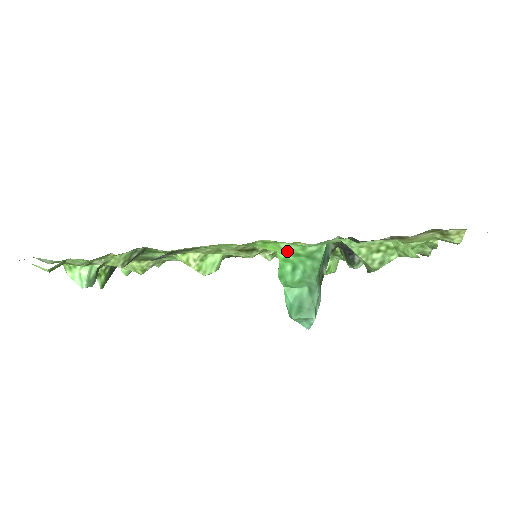
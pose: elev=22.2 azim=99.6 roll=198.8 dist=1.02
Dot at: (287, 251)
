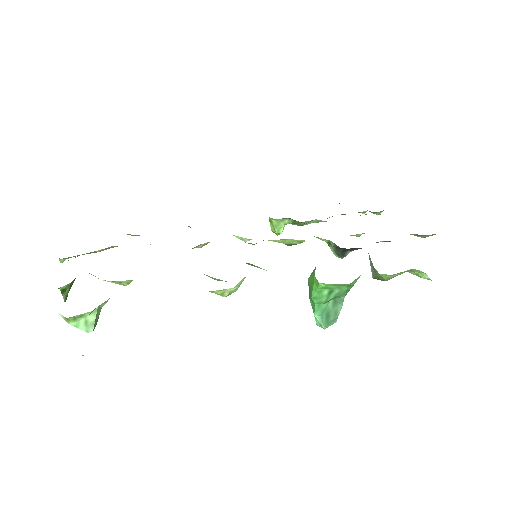
Dot at: (334, 285)
